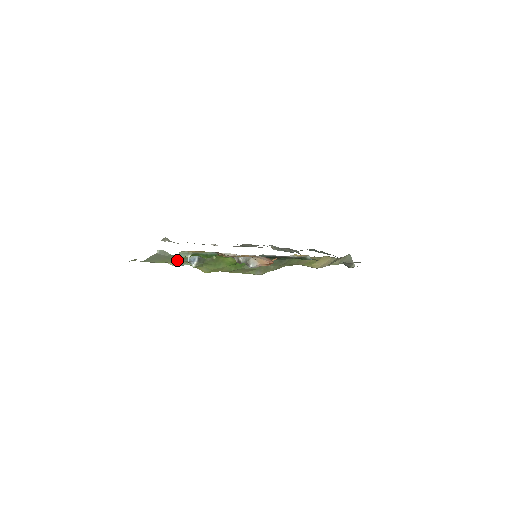
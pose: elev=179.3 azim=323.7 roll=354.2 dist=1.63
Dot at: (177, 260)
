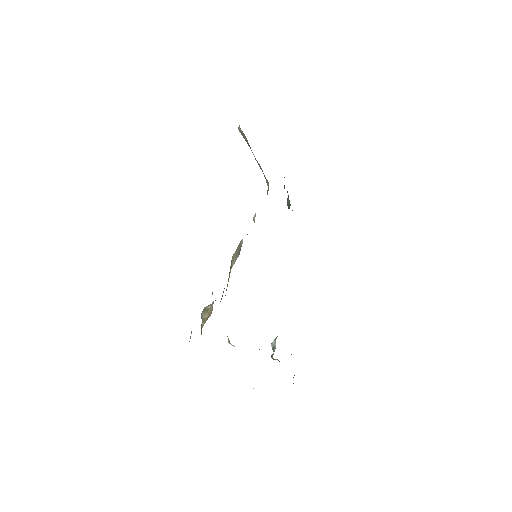
Dot at: occluded
